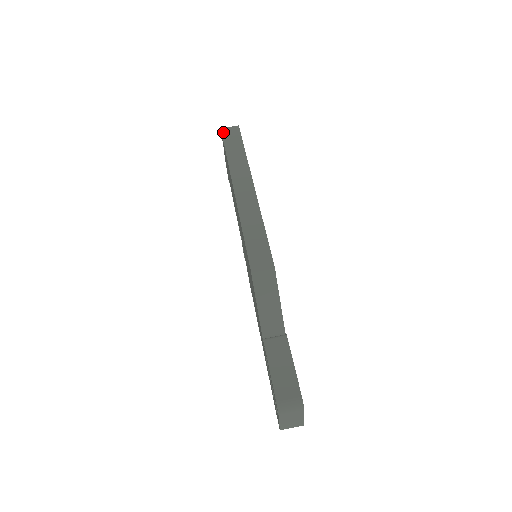
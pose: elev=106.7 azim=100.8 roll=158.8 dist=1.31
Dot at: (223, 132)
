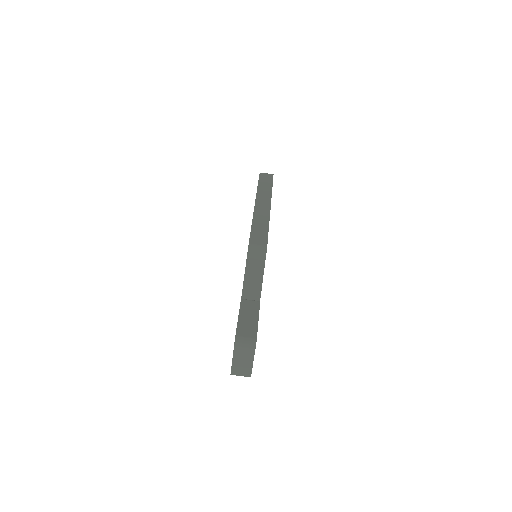
Dot at: (261, 174)
